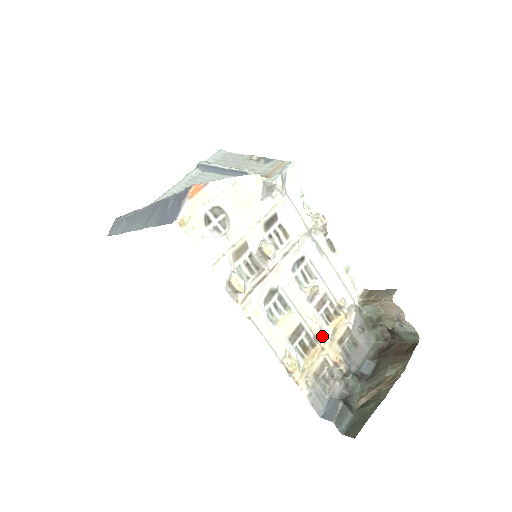
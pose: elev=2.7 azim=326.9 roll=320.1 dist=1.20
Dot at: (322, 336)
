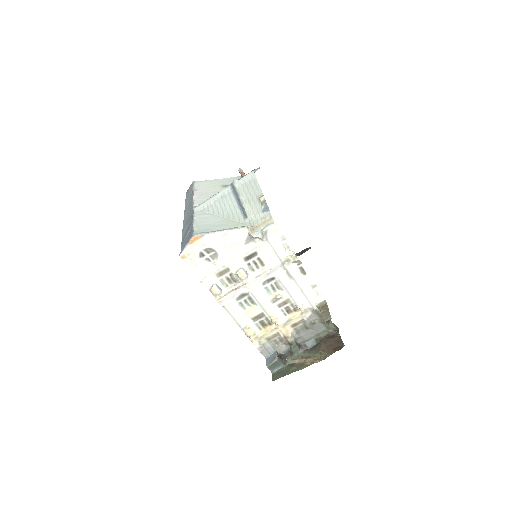
Dot at: (277, 322)
